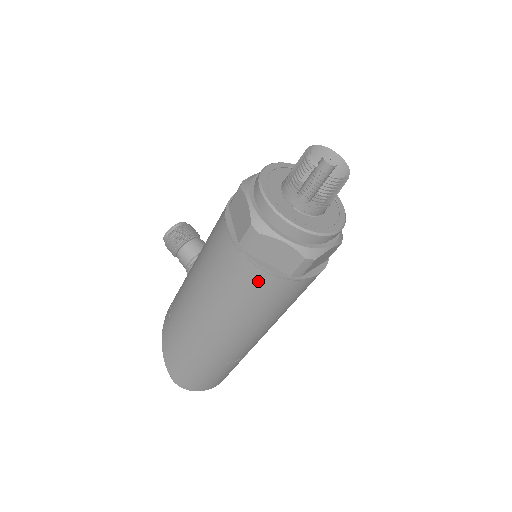
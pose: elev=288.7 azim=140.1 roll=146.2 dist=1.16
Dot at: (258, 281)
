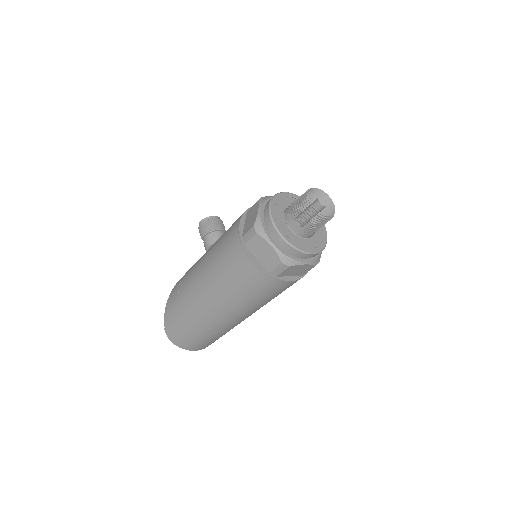
Dot at: (246, 268)
